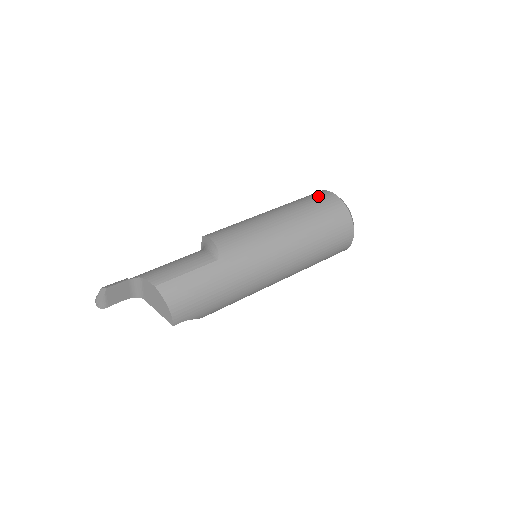
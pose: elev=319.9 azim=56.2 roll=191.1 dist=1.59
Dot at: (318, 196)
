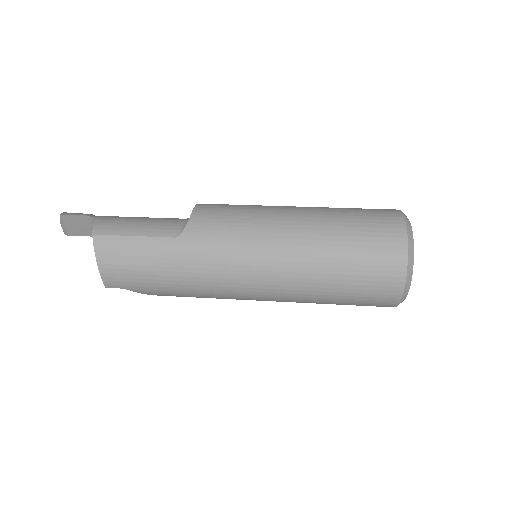
Dot at: (378, 214)
